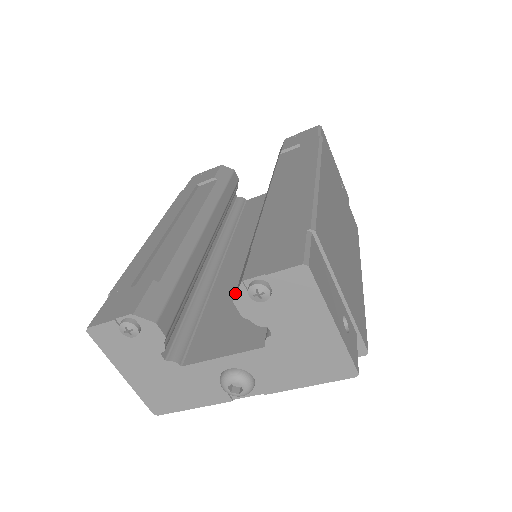
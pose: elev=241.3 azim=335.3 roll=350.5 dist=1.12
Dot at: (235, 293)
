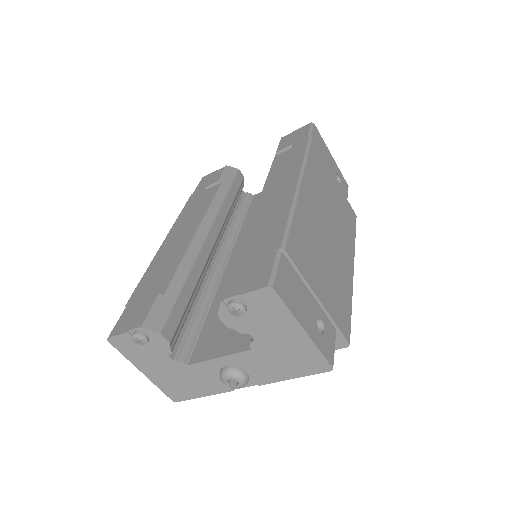
Dot at: occluded
